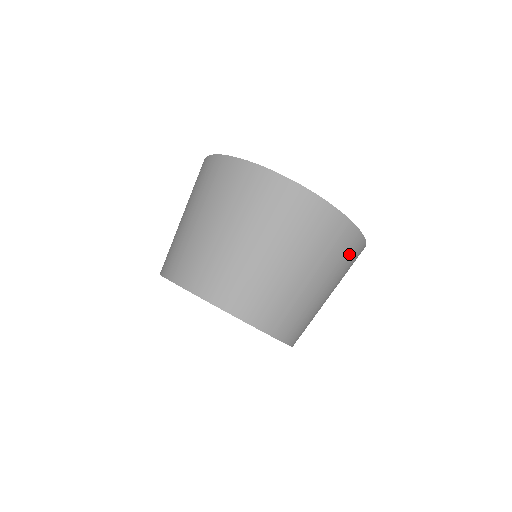
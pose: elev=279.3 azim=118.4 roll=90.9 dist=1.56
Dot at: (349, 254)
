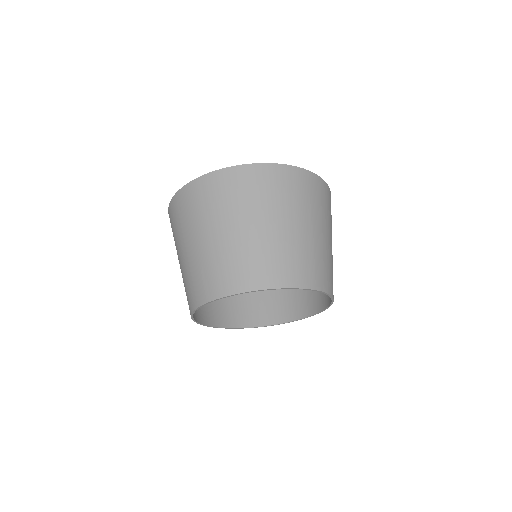
Dot at: (325, 200)
